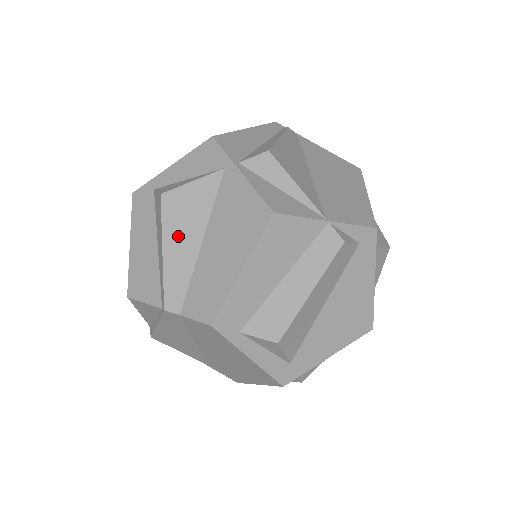
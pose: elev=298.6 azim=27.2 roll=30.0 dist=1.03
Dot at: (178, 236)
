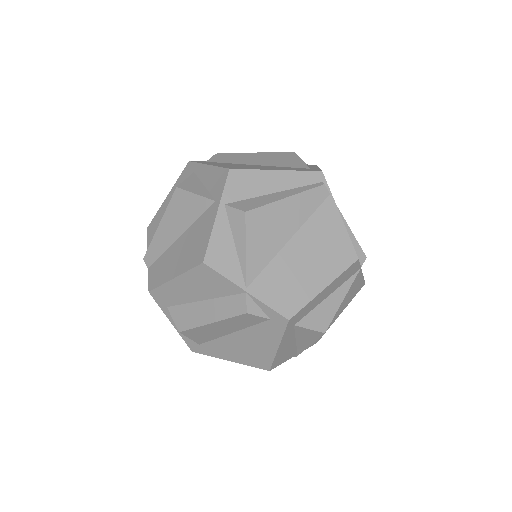
Dot at: (170, 222)
